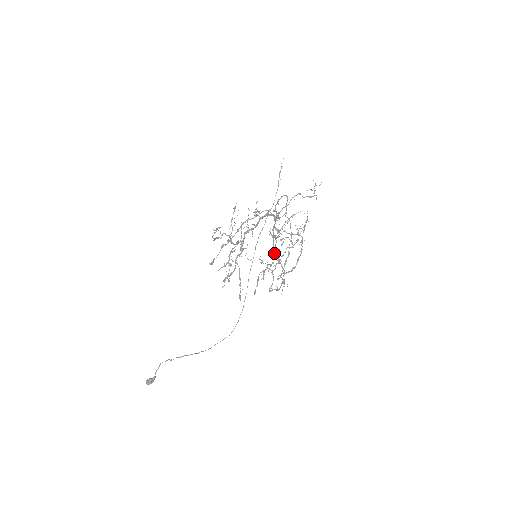
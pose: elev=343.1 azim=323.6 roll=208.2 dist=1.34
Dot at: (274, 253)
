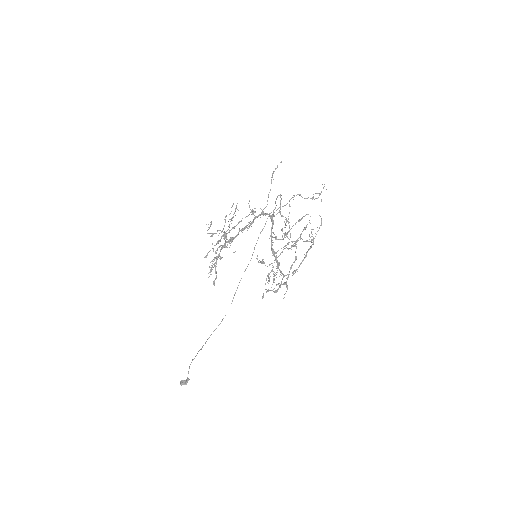
Dot at: (272, 253)
